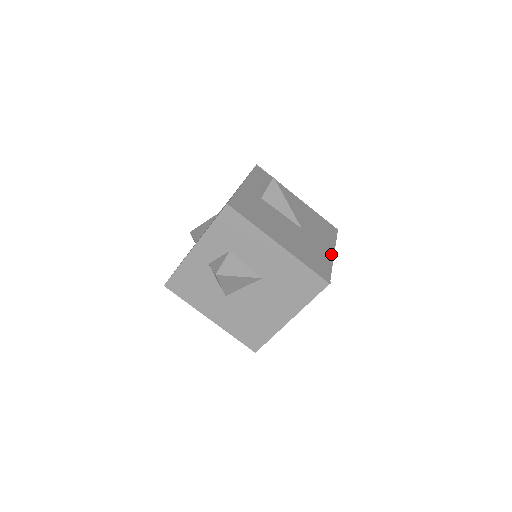
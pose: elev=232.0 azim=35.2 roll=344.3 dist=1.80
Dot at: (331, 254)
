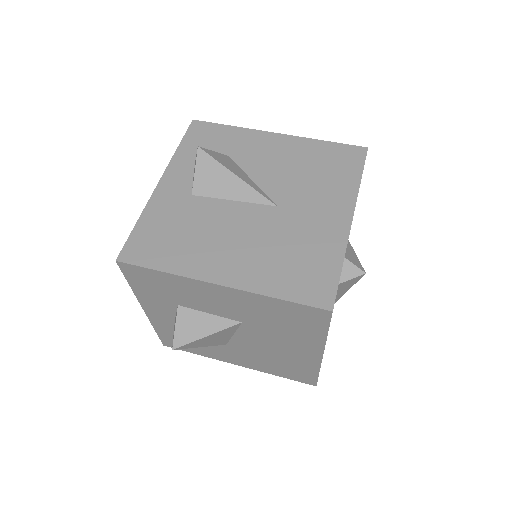
Dot at: (344, 226)
